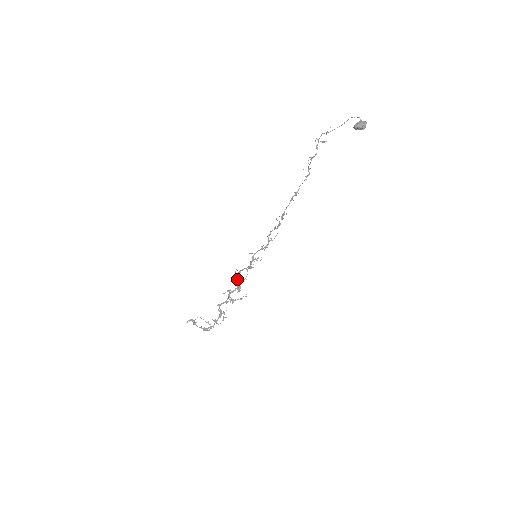
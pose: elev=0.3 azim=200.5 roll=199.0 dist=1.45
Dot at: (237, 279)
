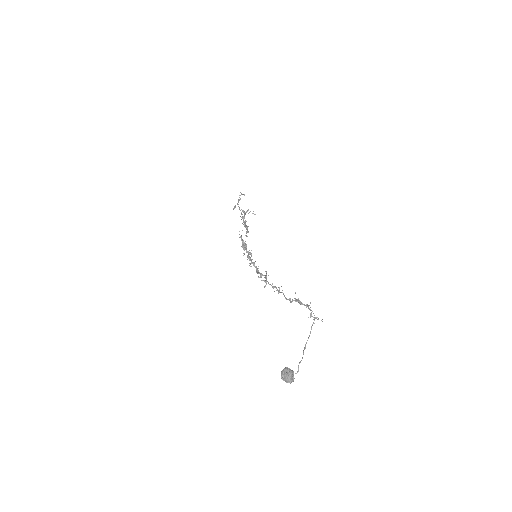
Dot at: occluded
